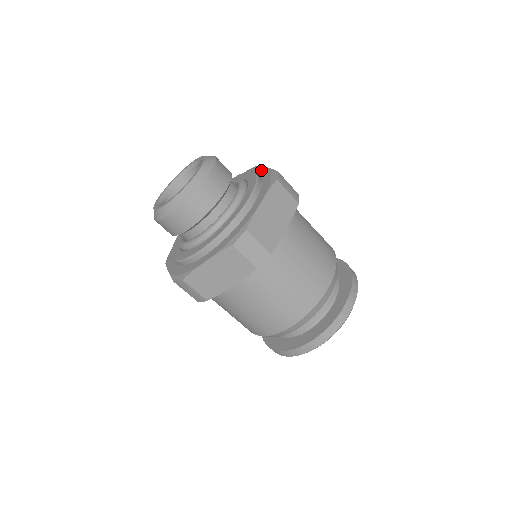
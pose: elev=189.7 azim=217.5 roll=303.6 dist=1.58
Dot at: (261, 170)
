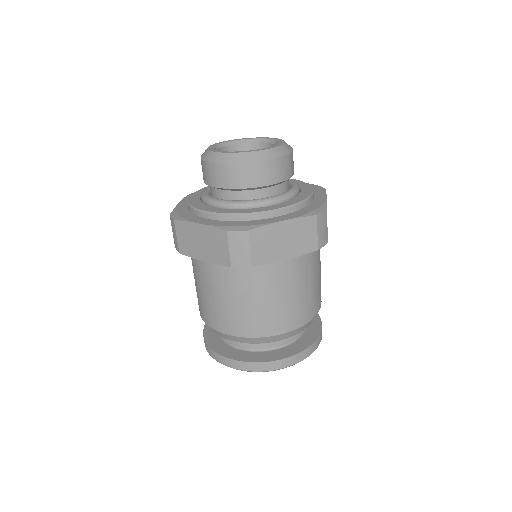
Dot at: (321, 195)
